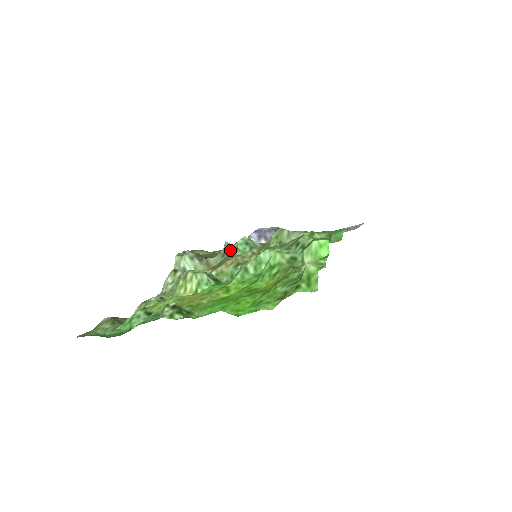
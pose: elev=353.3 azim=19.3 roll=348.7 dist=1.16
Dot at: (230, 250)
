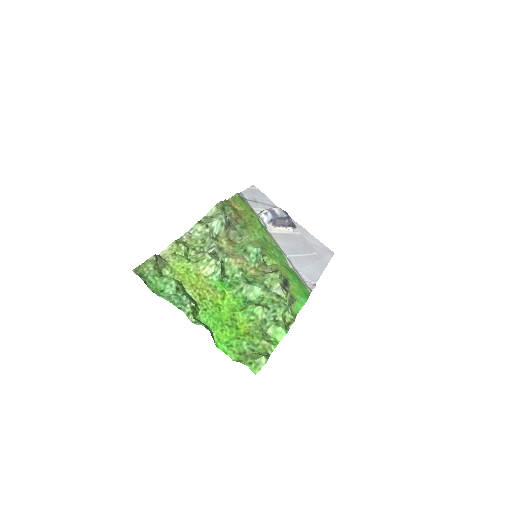
Dot at: (246, 246)
